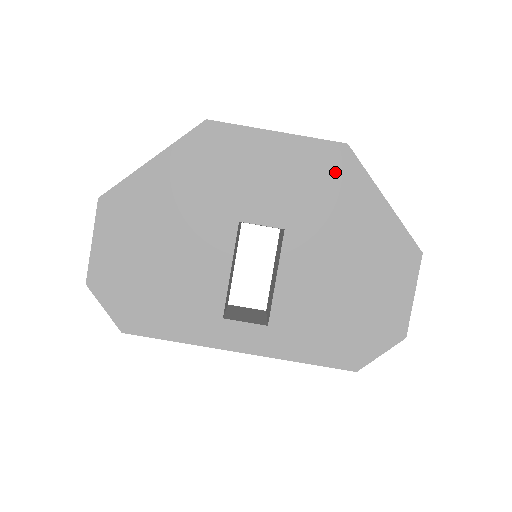
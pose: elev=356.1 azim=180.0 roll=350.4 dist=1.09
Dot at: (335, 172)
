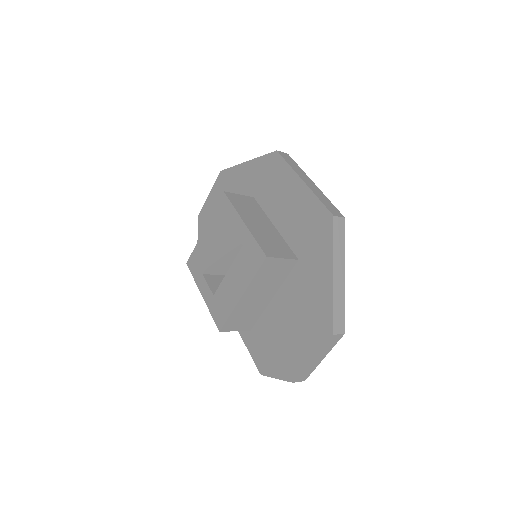
Dot at: (316, 231)
